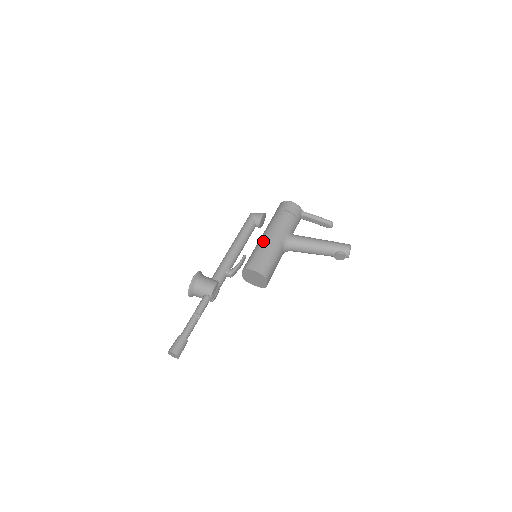
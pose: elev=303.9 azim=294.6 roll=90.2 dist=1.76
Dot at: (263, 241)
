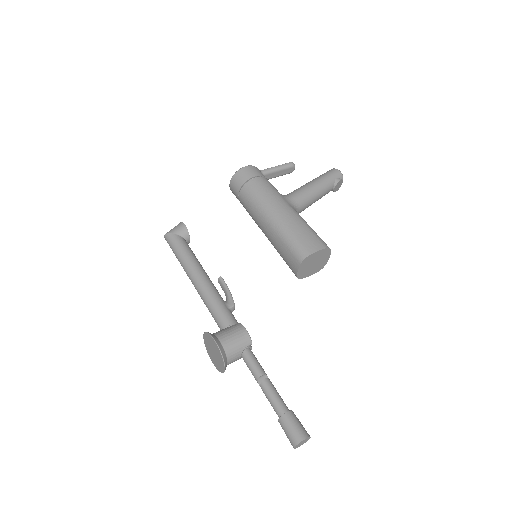
Dot at: (280, 219)
